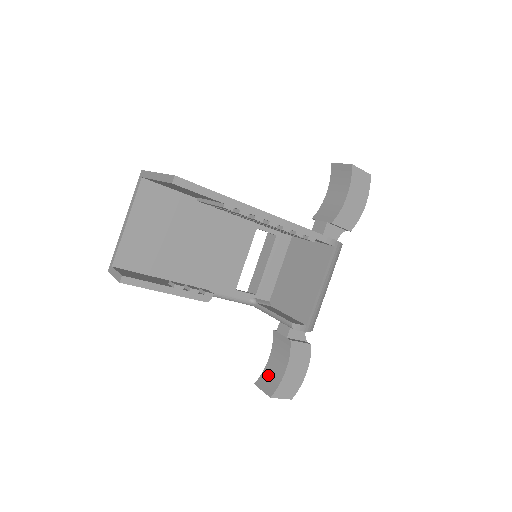
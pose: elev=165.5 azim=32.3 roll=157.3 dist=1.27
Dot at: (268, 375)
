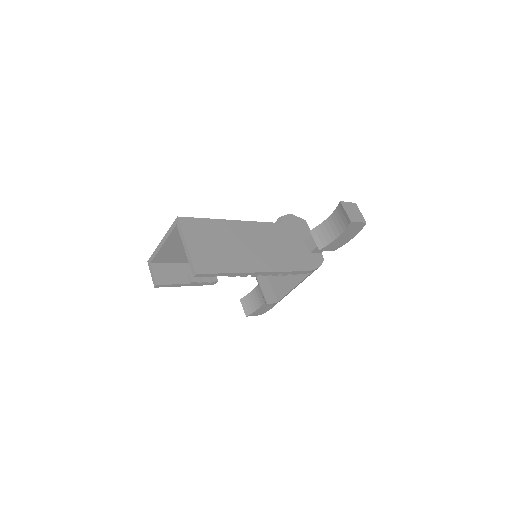
Dot at: (249, 300)
